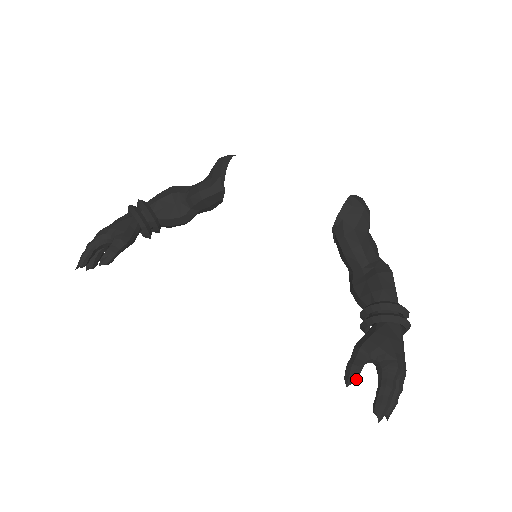
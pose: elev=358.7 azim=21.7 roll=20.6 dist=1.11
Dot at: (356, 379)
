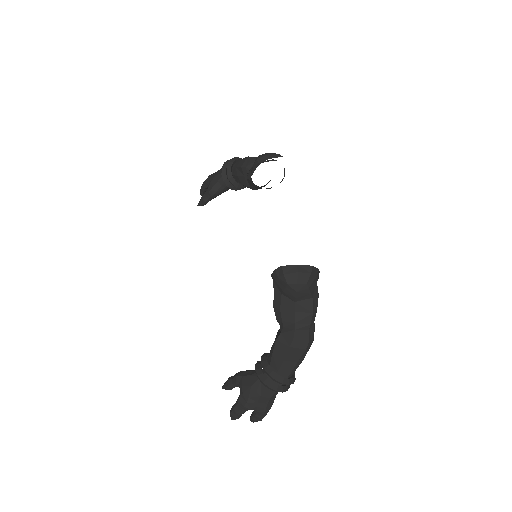
Dot at: (227, 389)
